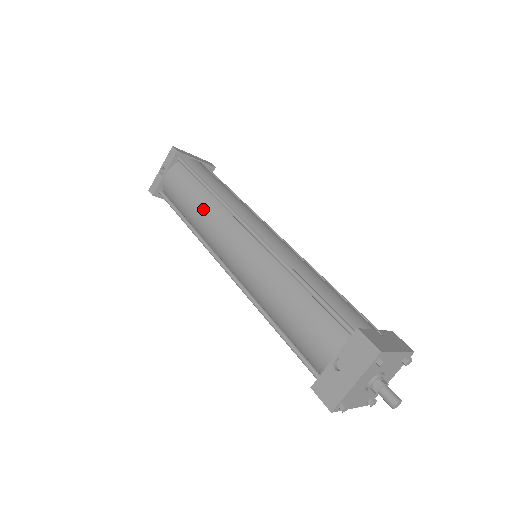
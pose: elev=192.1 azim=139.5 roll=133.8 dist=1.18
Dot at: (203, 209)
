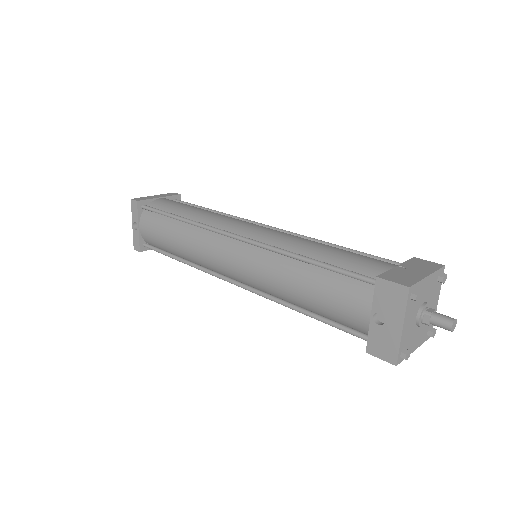
Dot at: (187, 241)
